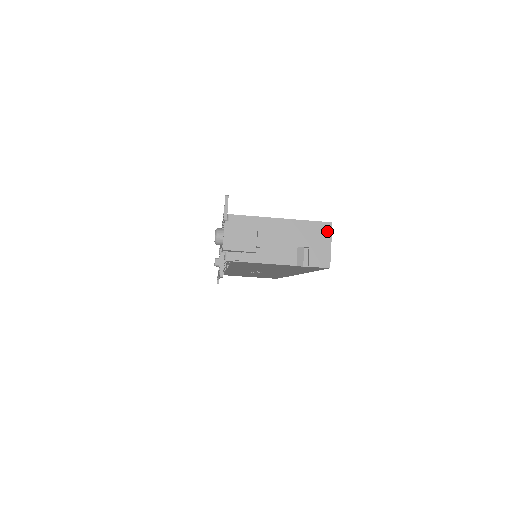
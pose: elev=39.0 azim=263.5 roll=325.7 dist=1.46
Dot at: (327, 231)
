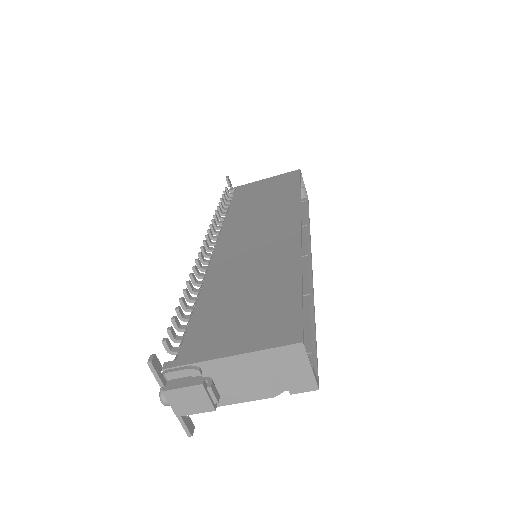
Dot at: (299, 353)
